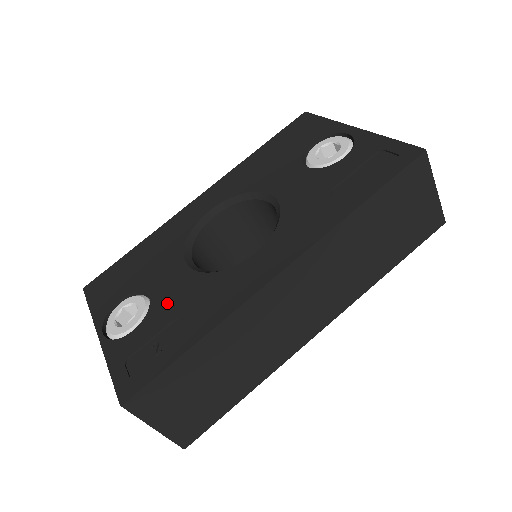
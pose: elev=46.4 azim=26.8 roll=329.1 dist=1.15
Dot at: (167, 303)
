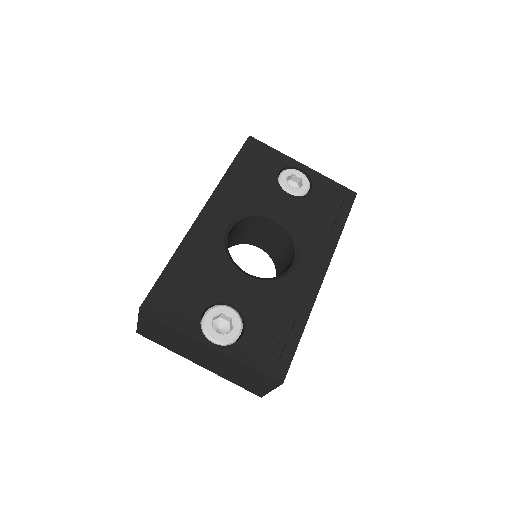
Dot at: (256, 308)
